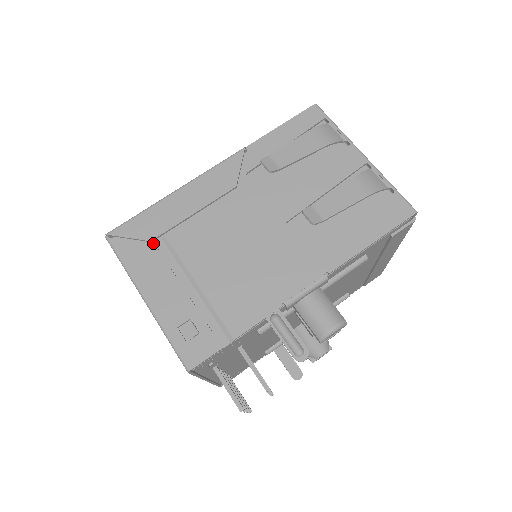
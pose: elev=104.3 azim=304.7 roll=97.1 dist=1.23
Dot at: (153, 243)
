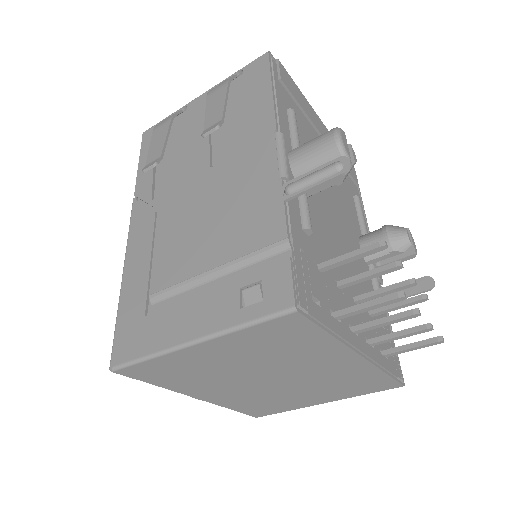
Dot at: (148, 313)
